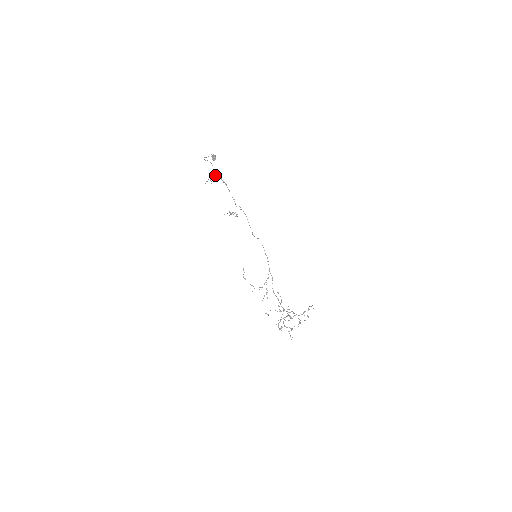
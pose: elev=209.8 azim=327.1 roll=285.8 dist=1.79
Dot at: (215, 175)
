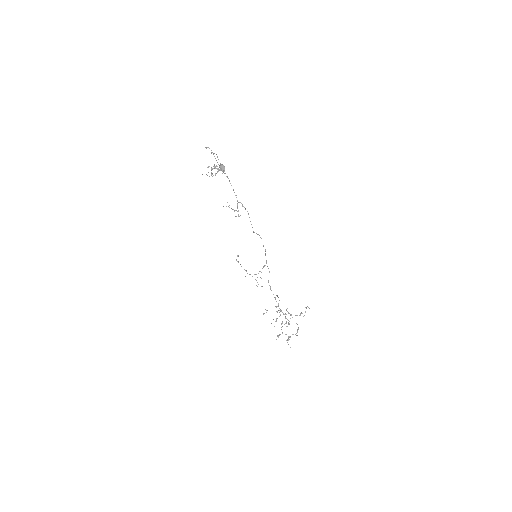
Dot at: occluded
